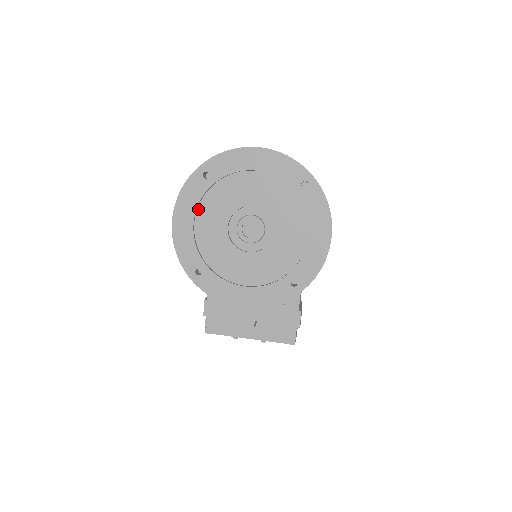
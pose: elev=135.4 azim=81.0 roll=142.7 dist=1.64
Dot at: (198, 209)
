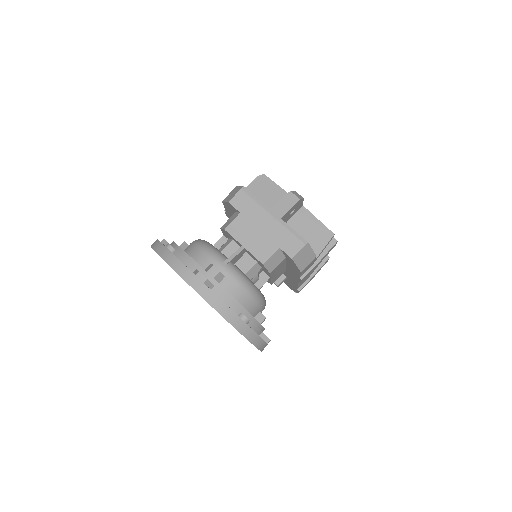
Dot at: occluded
